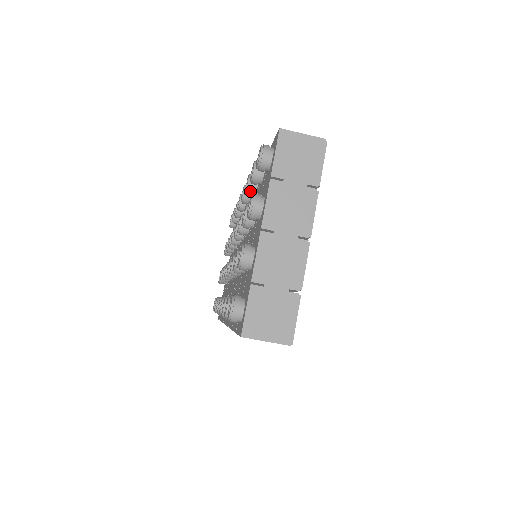
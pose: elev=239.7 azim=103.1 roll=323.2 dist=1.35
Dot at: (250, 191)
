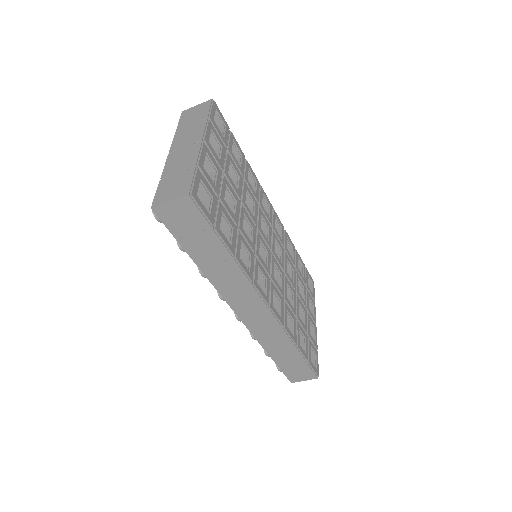
Dot at: occluded
